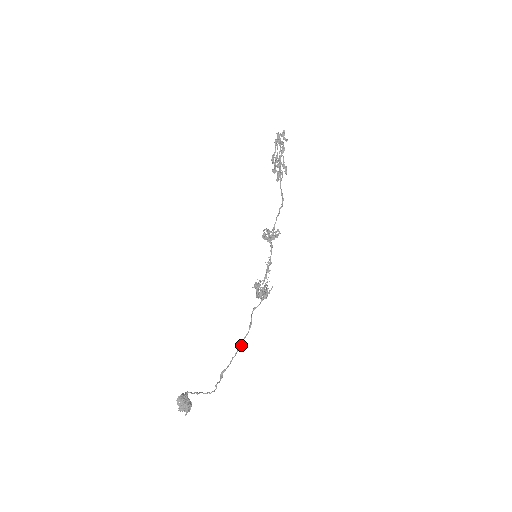
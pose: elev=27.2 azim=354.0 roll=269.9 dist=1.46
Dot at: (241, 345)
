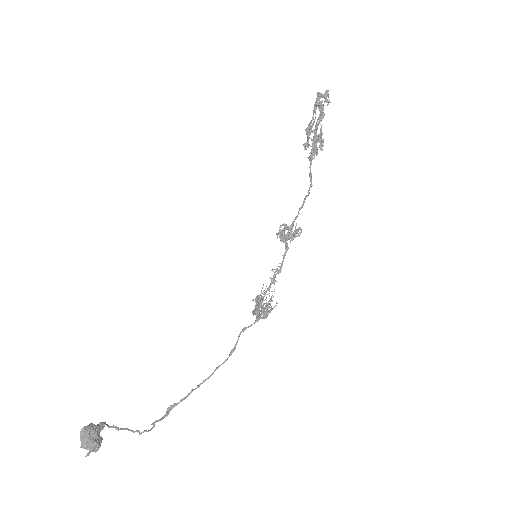
Dot at: (211, 375)
